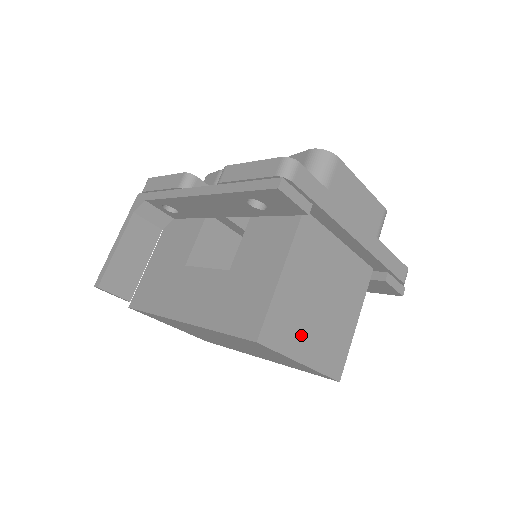
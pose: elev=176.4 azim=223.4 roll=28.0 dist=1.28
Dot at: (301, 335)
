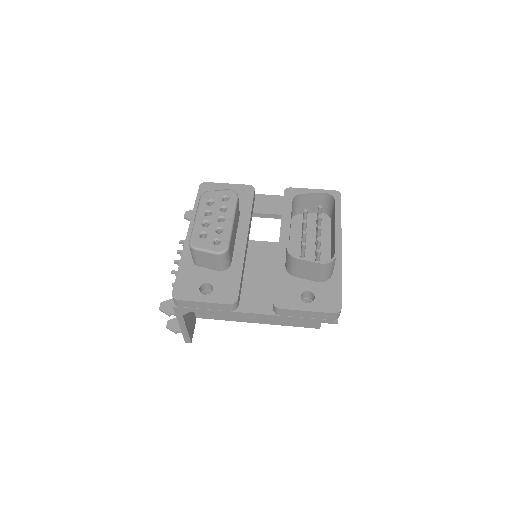
Dot at: occluded
